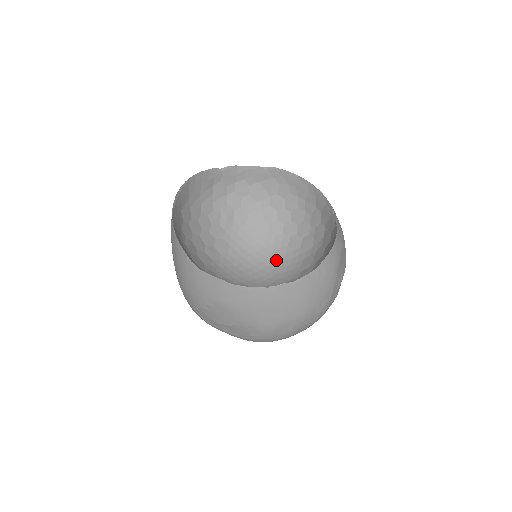
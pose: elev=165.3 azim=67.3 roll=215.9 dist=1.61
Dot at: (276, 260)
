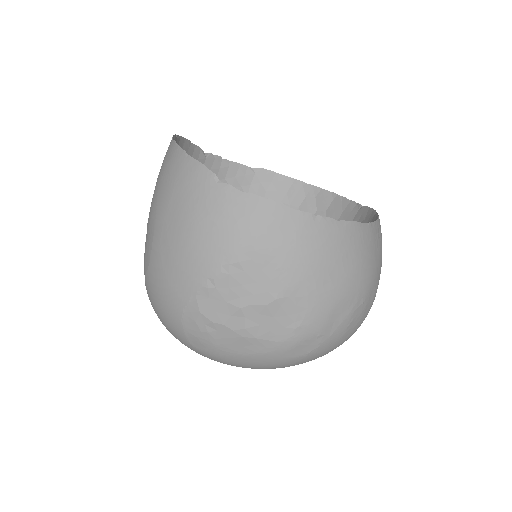
Dot at: occluded
